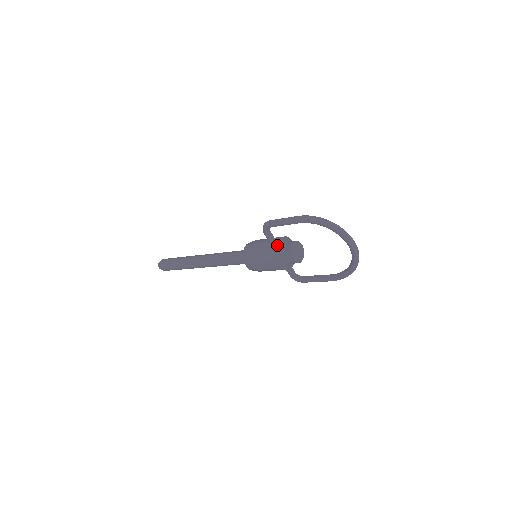
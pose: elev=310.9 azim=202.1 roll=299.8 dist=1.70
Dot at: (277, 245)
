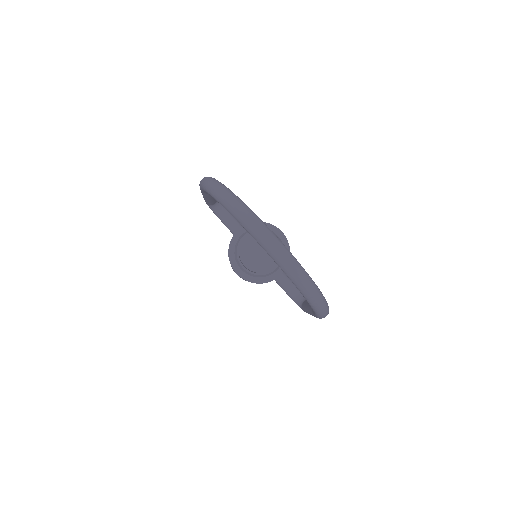
Dot at: (232, 237)
